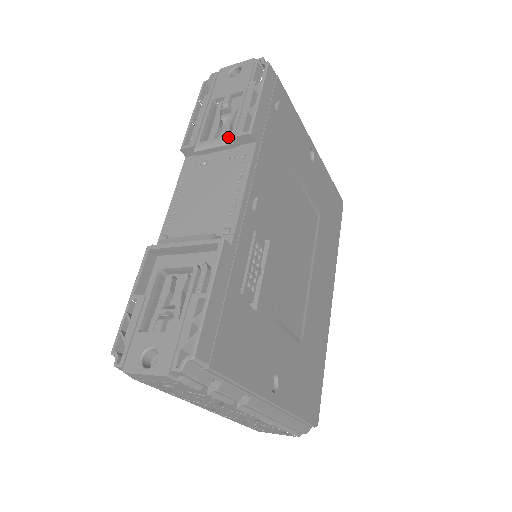
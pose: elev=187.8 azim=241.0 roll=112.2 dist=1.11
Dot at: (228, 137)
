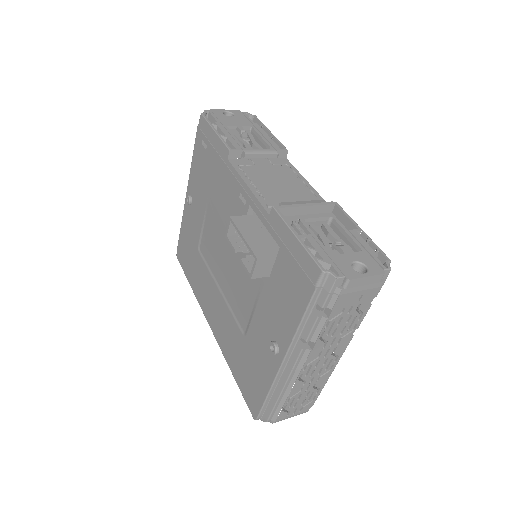
Dot at: (271, 149)
